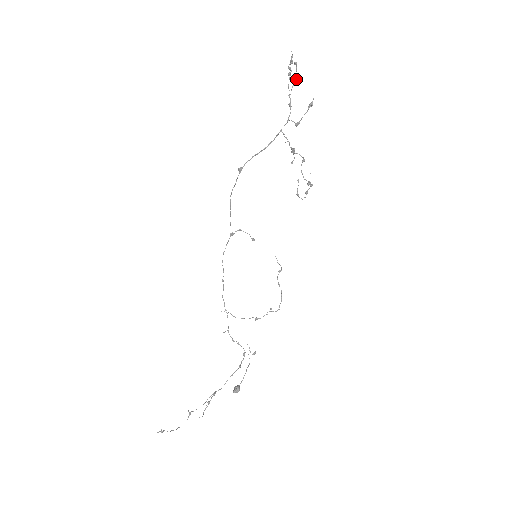
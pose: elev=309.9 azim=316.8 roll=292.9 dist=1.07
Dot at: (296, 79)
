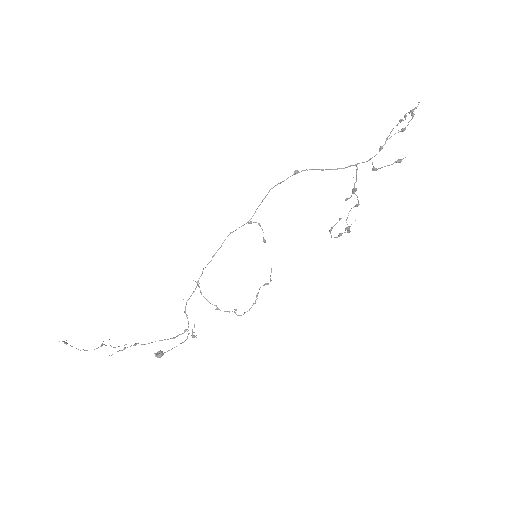
Dot at: (403, 129)
